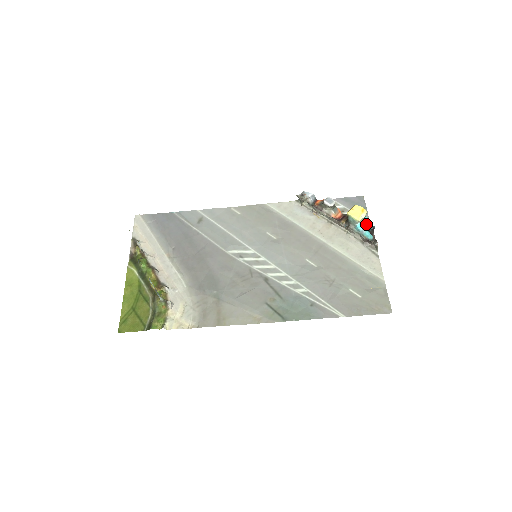
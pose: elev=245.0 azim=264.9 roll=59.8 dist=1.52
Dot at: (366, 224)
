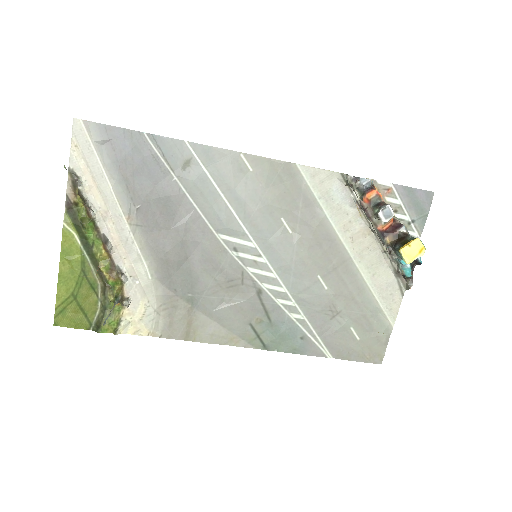
Dot at: occluded
